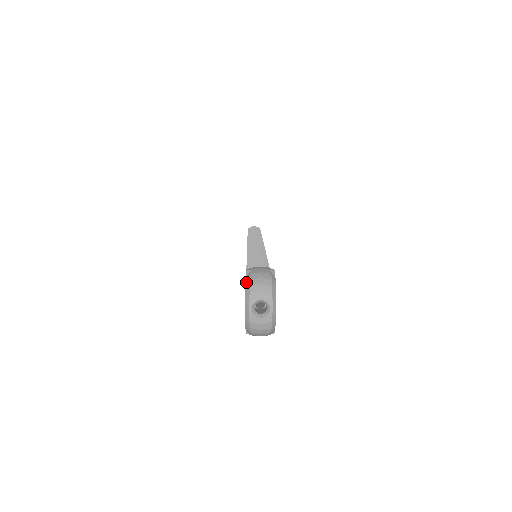
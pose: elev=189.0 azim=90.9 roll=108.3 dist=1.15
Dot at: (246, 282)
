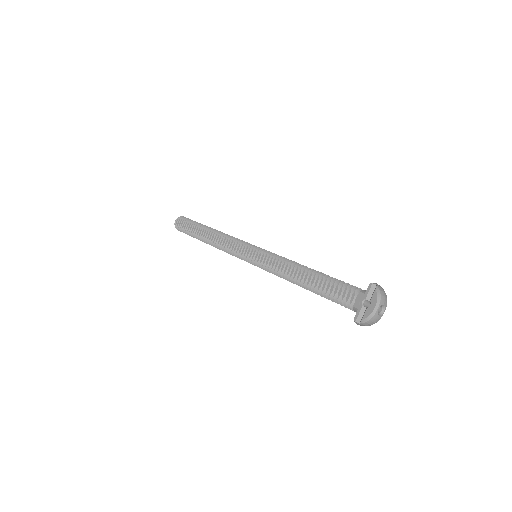
Dot at: (377, 292)
